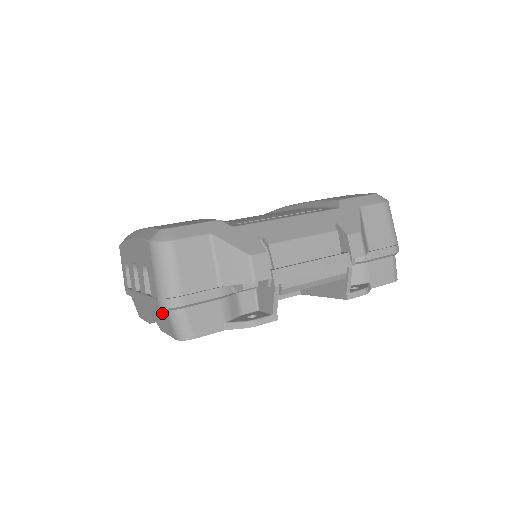
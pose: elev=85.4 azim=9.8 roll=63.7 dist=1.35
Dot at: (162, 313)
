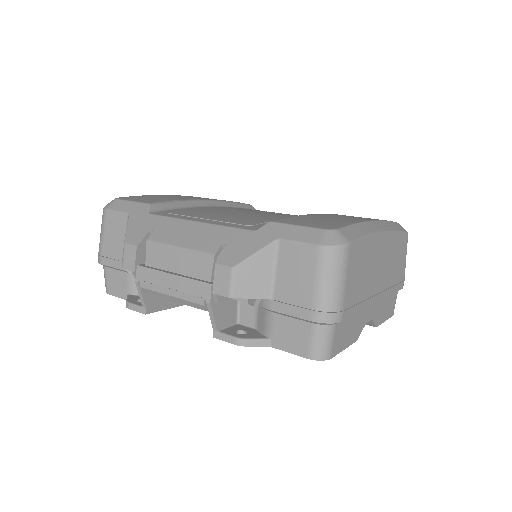
Dot at: occluded
